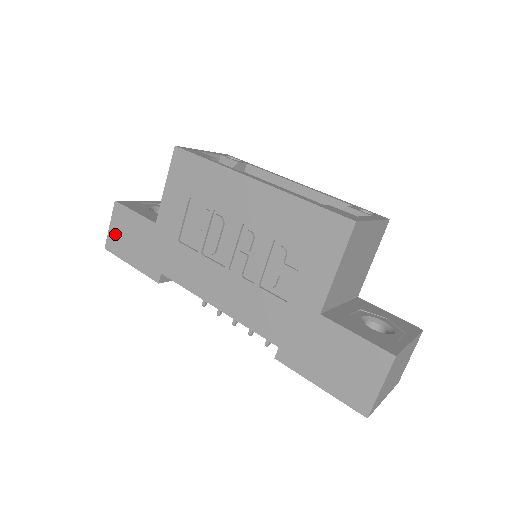
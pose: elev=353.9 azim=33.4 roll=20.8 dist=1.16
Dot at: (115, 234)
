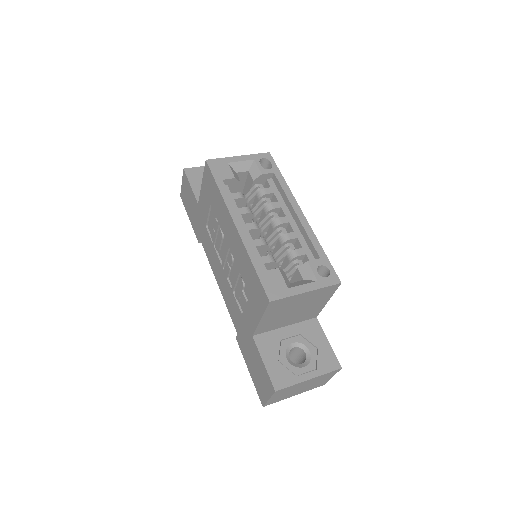
Dot at: (184, 192)
